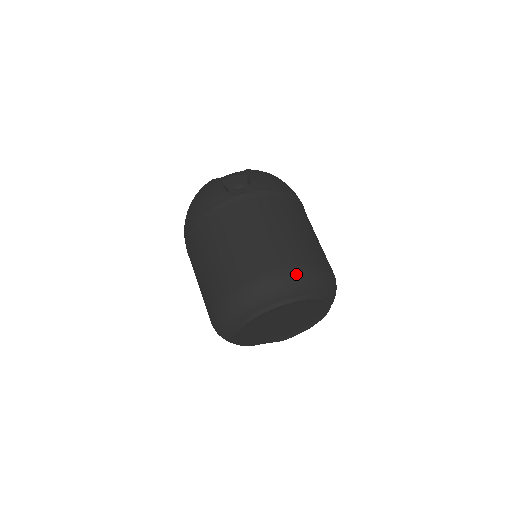
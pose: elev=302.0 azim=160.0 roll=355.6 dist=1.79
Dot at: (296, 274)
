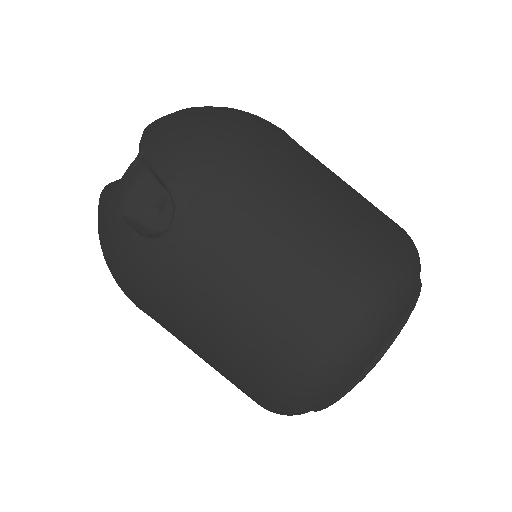
Dot at: (361, 331)
